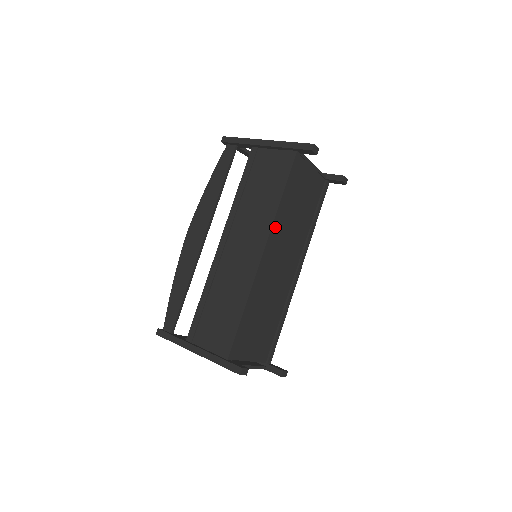
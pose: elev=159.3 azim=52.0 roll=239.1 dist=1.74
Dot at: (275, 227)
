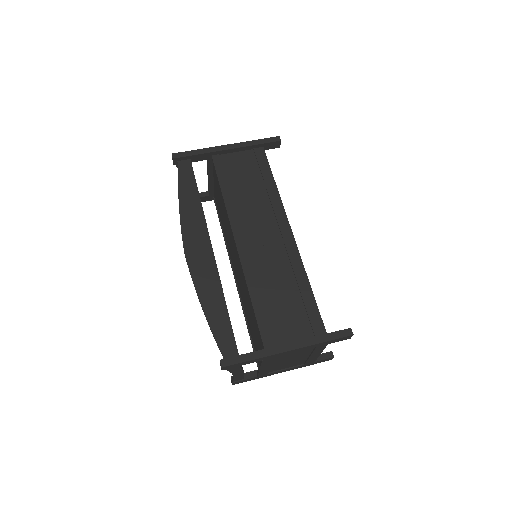
Dot at: occluded
